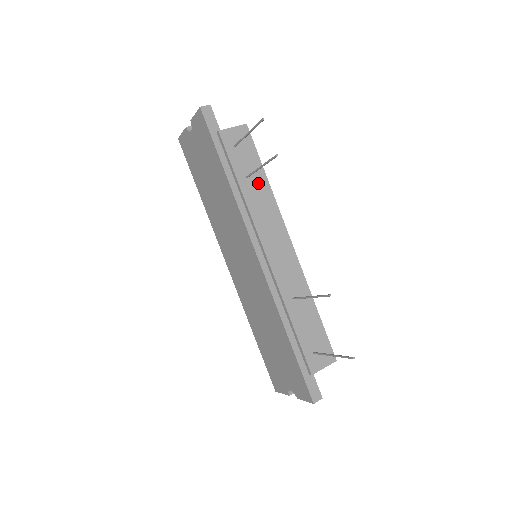
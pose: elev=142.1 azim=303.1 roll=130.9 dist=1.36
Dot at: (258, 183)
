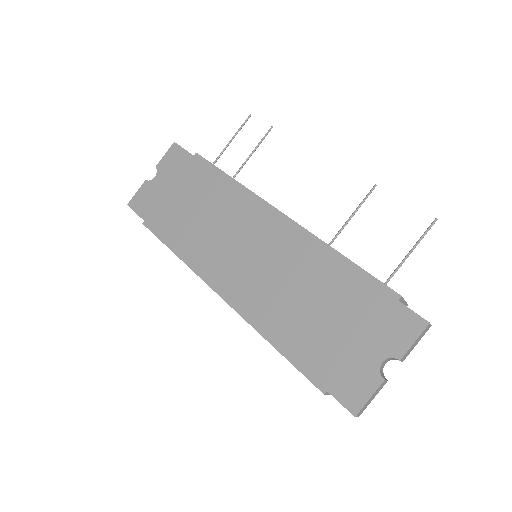
Dot at: occluded
